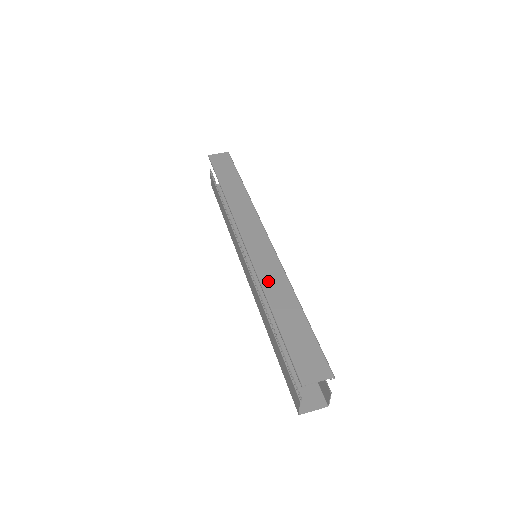
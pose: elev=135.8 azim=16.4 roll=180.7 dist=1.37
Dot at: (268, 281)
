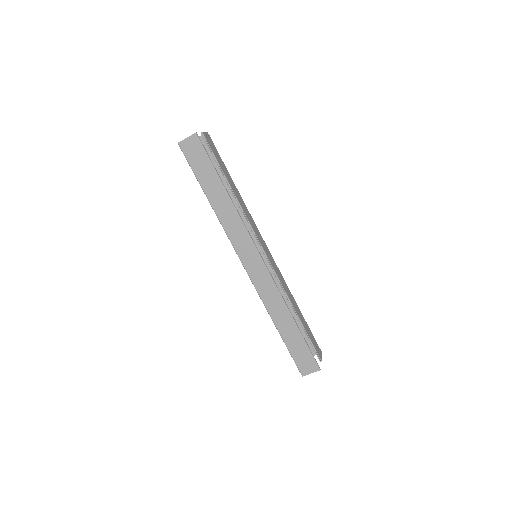
Dot at: (270, 305)
